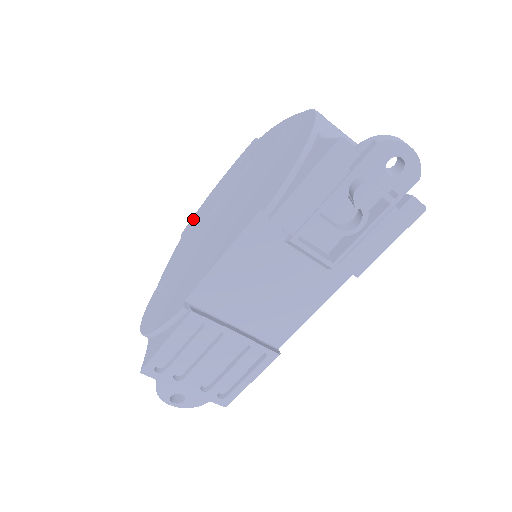
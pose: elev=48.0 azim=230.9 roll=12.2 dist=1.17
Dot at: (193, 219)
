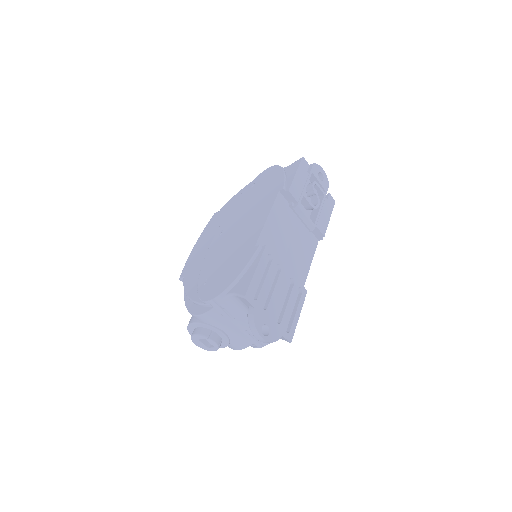
Dot at: (187, 264)
